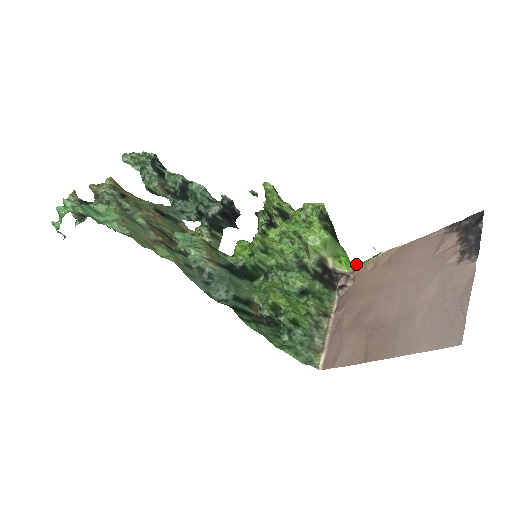
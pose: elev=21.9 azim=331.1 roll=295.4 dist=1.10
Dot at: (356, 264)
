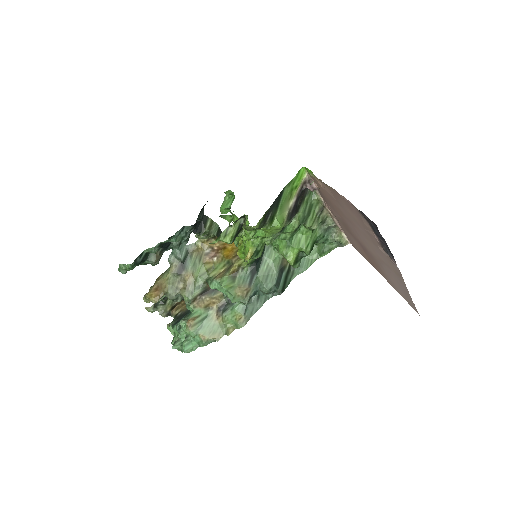
Dot at: (306, 168)
